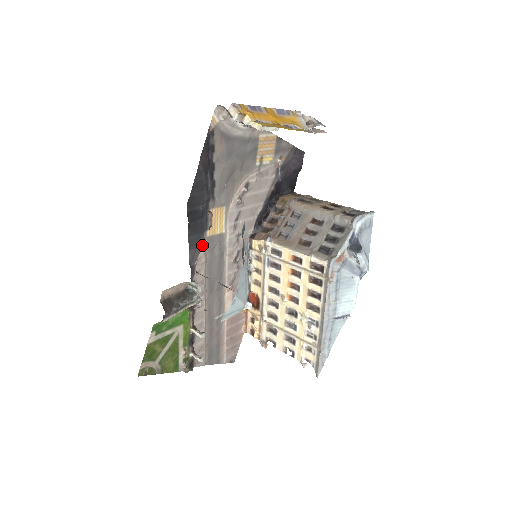
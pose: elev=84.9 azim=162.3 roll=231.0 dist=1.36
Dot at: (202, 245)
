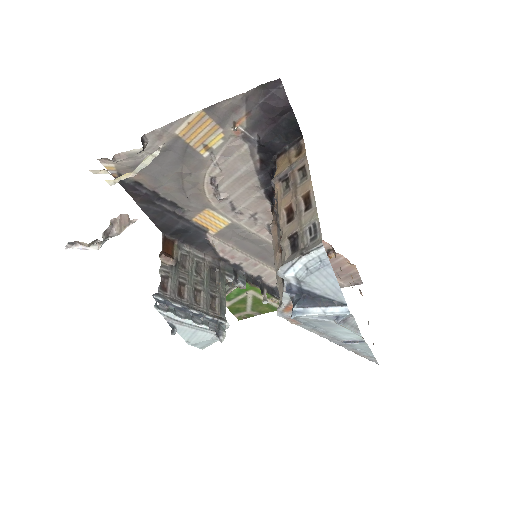
Dot at: (211, 245)
